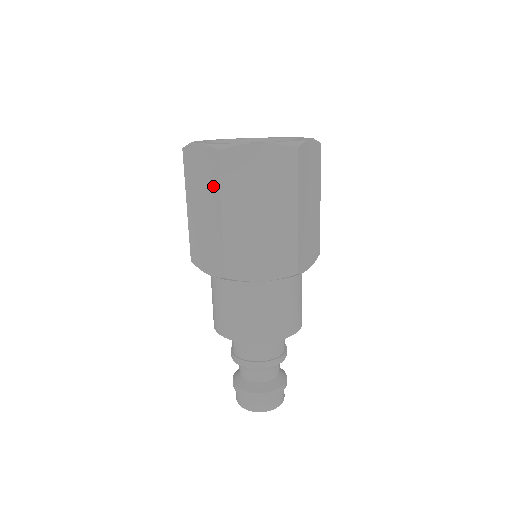
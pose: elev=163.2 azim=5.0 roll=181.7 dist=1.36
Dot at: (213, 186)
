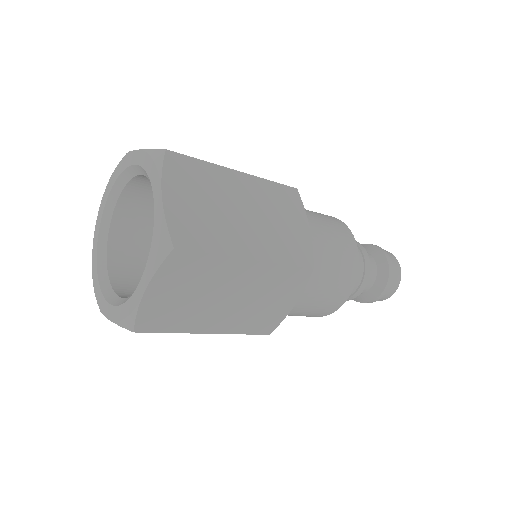
Dot at: occluded
